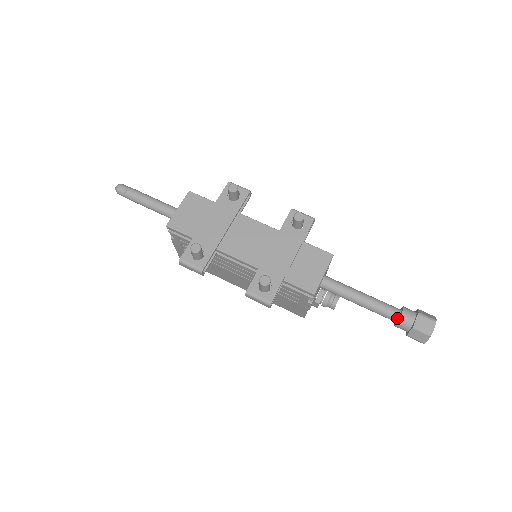
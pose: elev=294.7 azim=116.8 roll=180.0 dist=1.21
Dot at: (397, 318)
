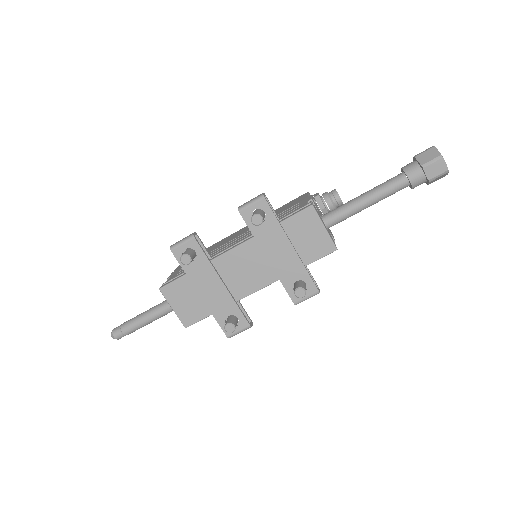
Dot at: (408, 185)
